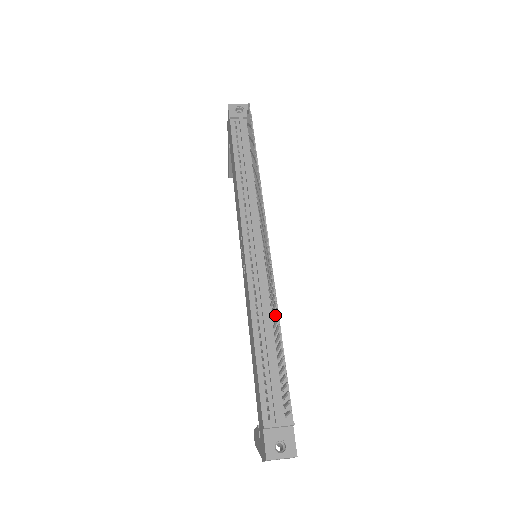
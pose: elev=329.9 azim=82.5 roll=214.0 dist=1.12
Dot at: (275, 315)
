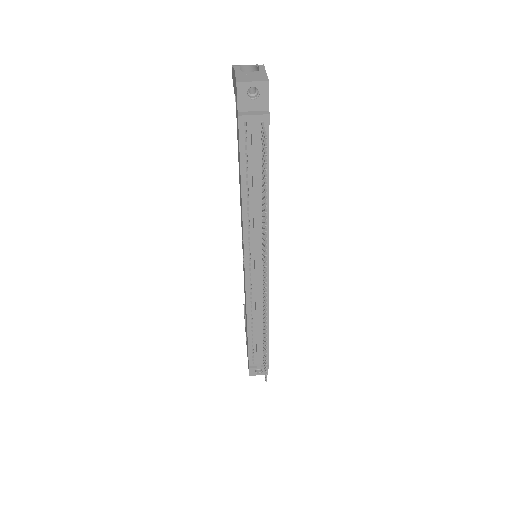
Dot at: occluded
